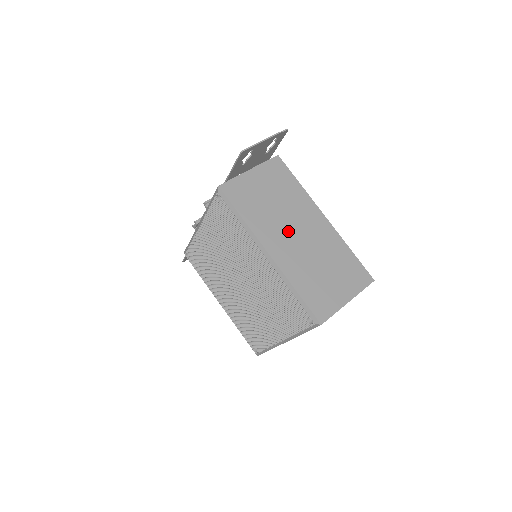
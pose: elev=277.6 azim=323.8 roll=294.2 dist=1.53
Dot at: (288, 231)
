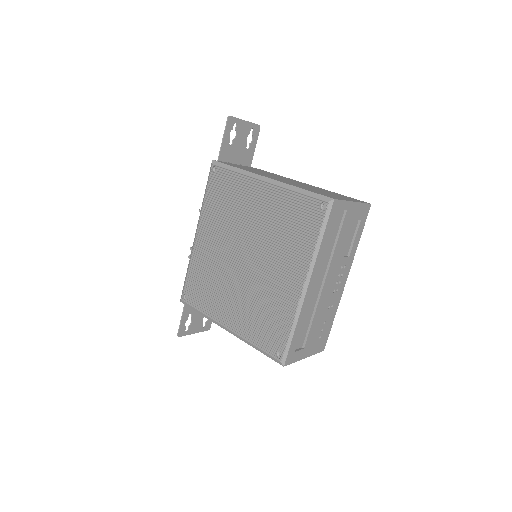
Dot at: occluded
